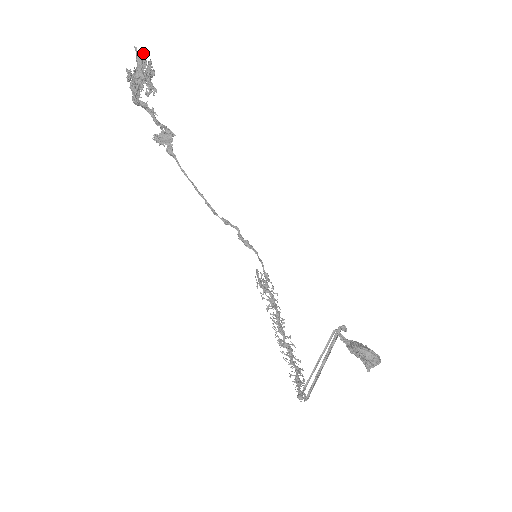
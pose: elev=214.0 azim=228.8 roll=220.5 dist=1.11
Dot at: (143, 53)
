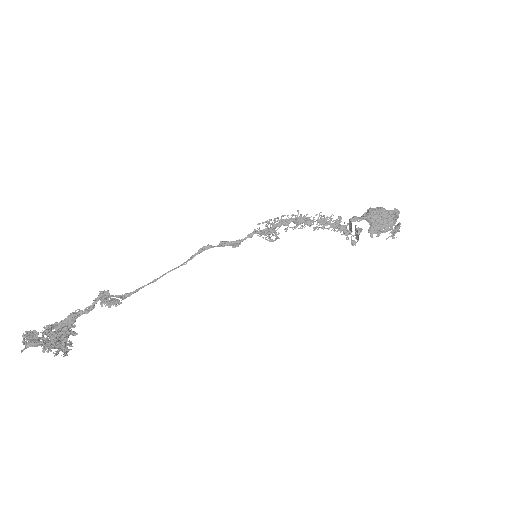
Dot at: (23, 340)
